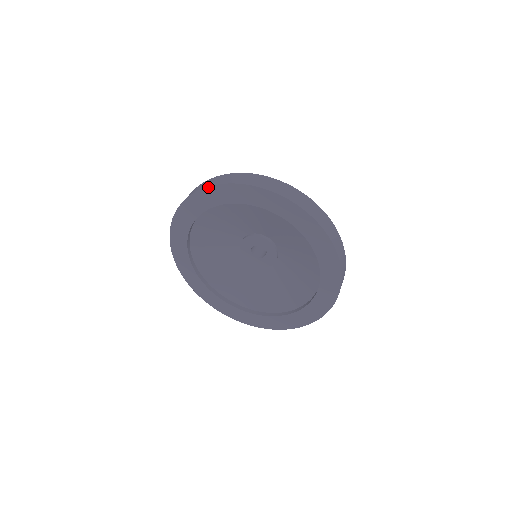
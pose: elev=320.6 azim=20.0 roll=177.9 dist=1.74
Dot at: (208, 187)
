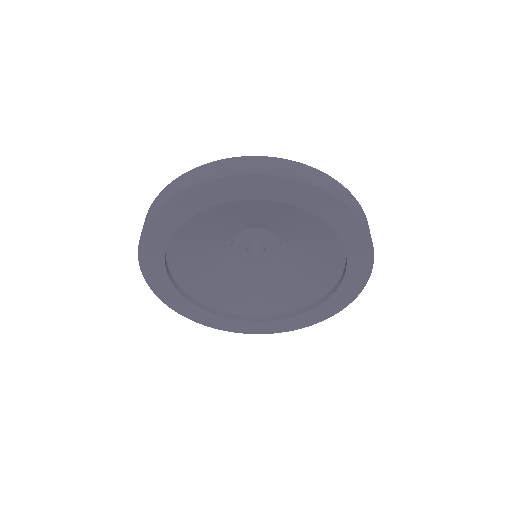
Dot at: (185, 190)
